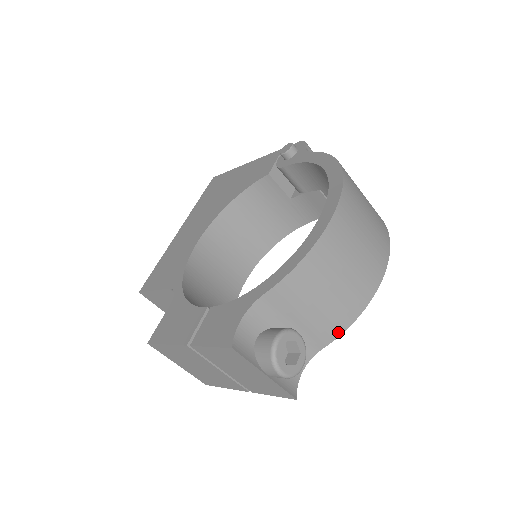
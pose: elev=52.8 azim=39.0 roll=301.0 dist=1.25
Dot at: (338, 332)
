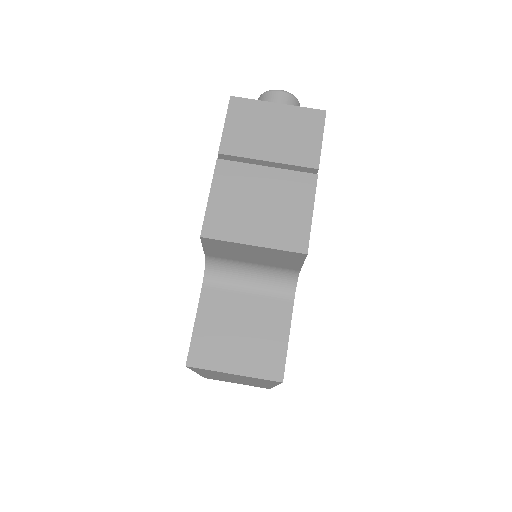
Dot at: occluded
